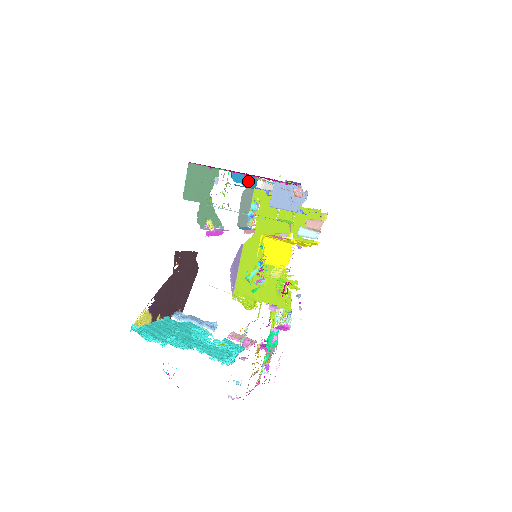
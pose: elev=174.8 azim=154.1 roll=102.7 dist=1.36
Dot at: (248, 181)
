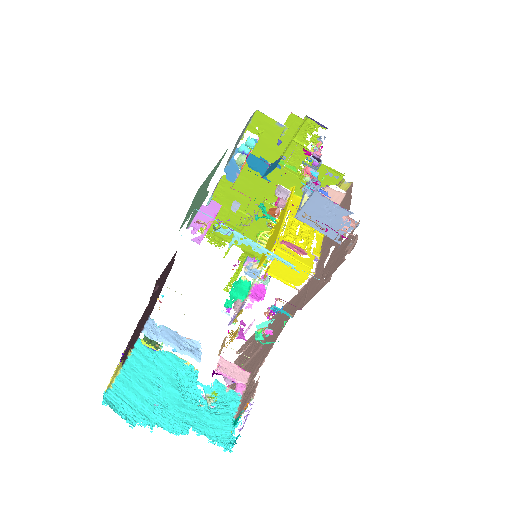
Dot at: (270, 168)
